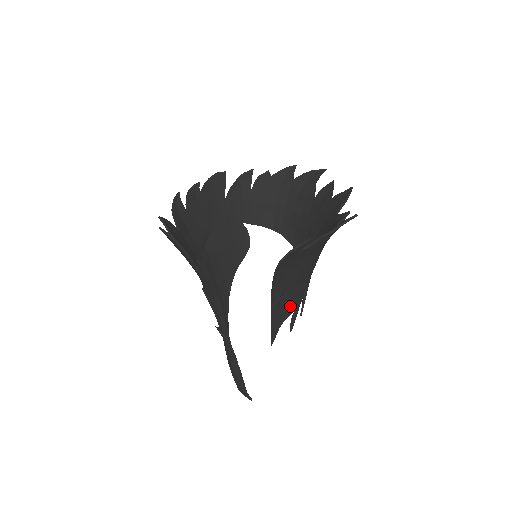
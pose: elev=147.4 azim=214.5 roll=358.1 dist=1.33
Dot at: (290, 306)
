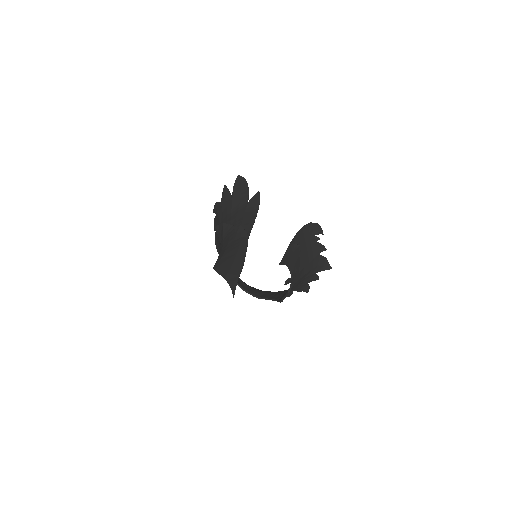
Dot at: (293, 265)
